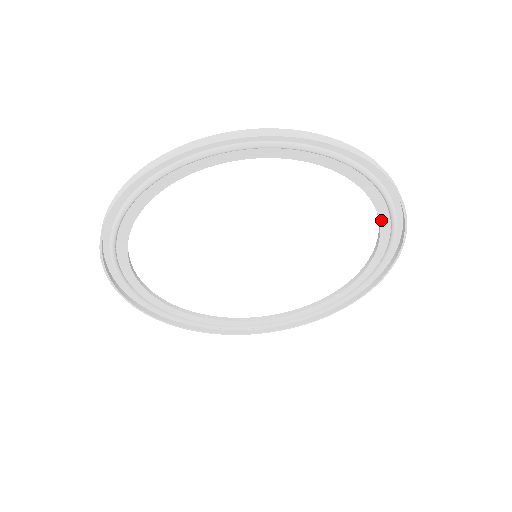
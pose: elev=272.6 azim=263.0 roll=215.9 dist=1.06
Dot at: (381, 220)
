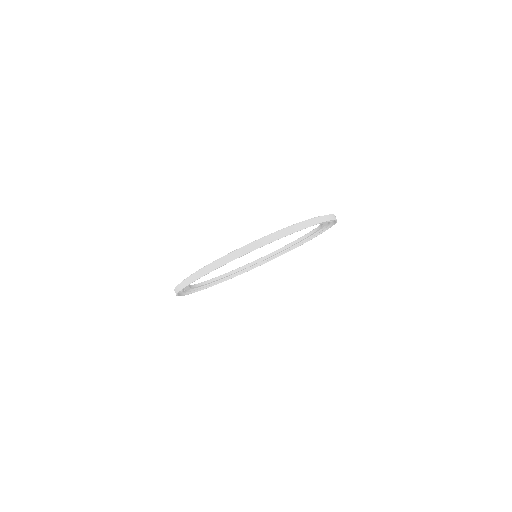
Dot at: (322, 223)
